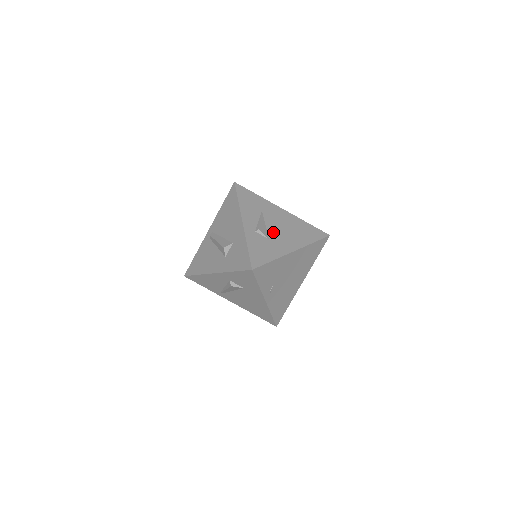
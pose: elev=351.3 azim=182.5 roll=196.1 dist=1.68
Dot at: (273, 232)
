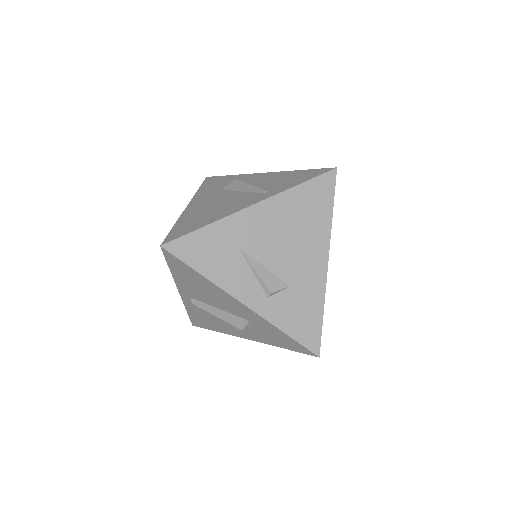
Dot at: (284, 267)
